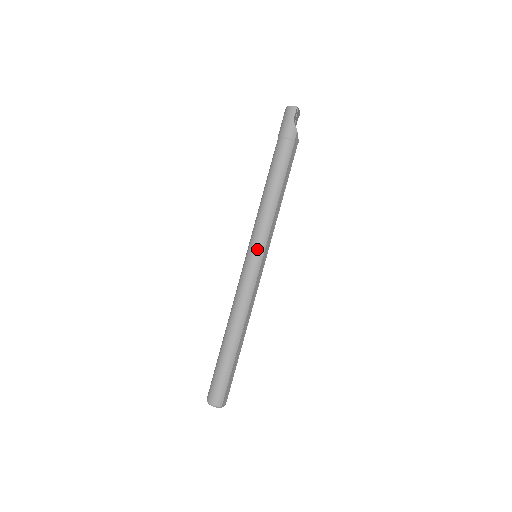
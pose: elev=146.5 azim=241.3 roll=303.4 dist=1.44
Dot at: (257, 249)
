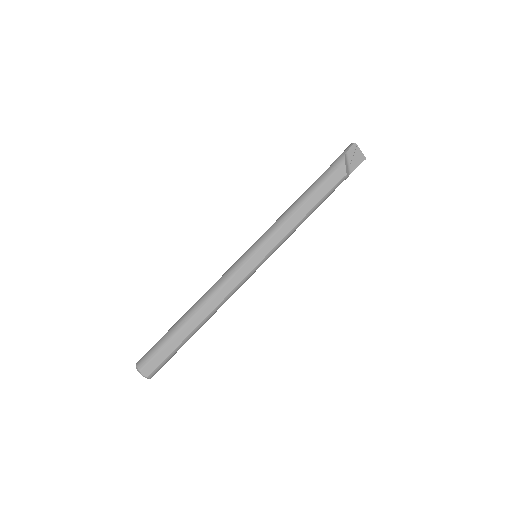
Dot at: (255, 244)
